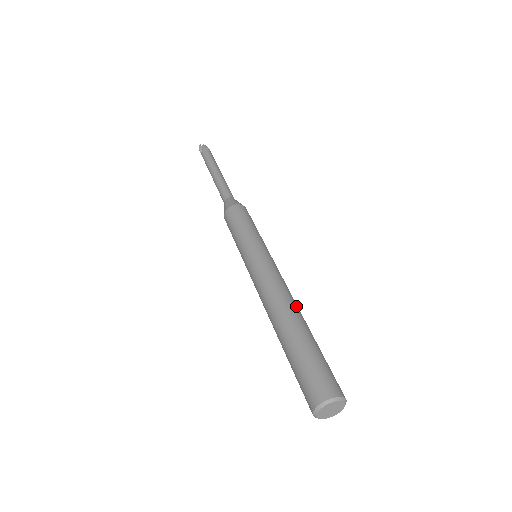
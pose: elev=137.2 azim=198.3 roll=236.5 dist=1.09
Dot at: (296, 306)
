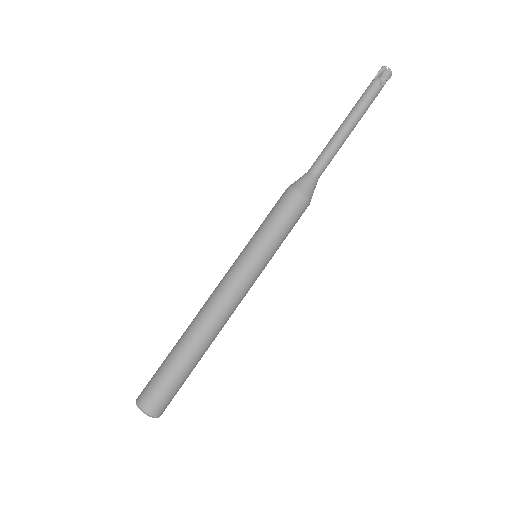
Dot at: (211, 331)
